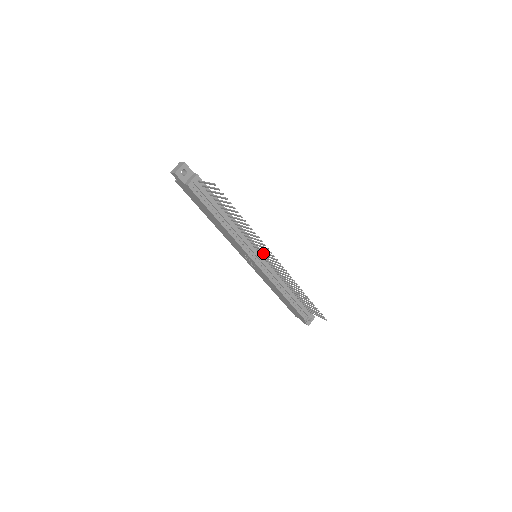
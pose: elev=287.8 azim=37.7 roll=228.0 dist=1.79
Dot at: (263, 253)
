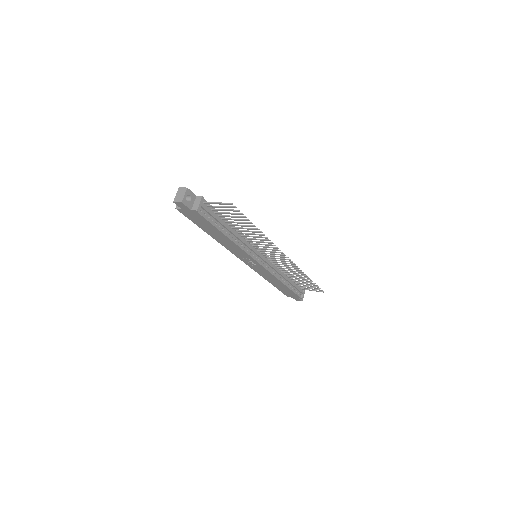
Dot at: occluded
